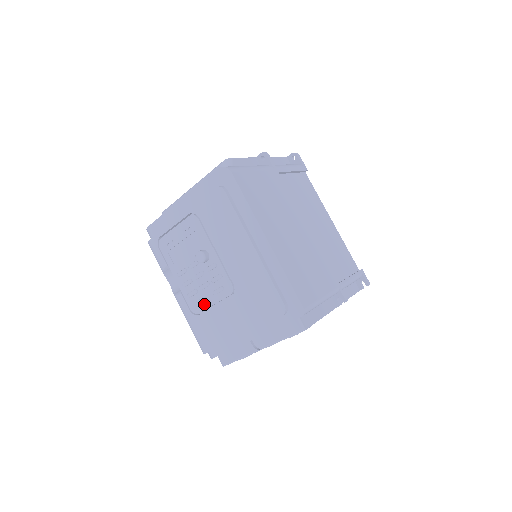
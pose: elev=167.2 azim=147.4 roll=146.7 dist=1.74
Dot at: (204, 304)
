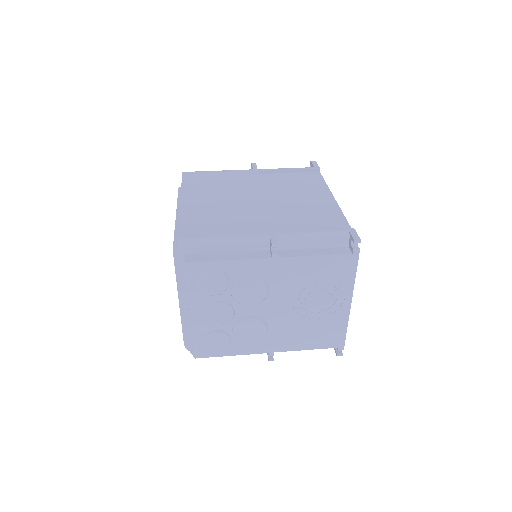
Dot at: occluded
